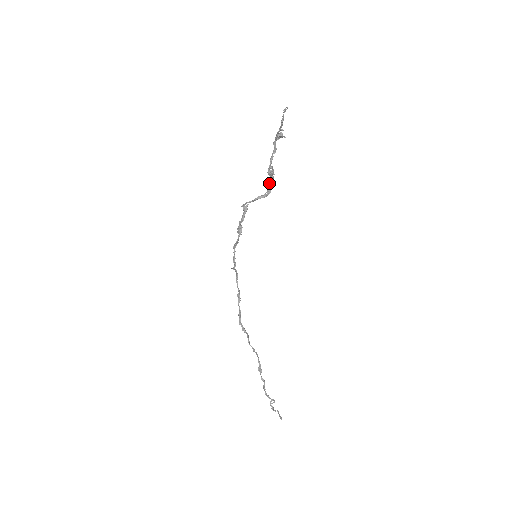
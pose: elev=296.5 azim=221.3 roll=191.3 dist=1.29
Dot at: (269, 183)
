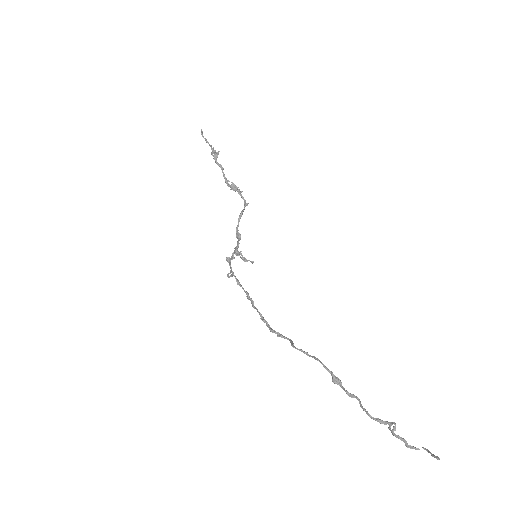
Dot at: occluded
